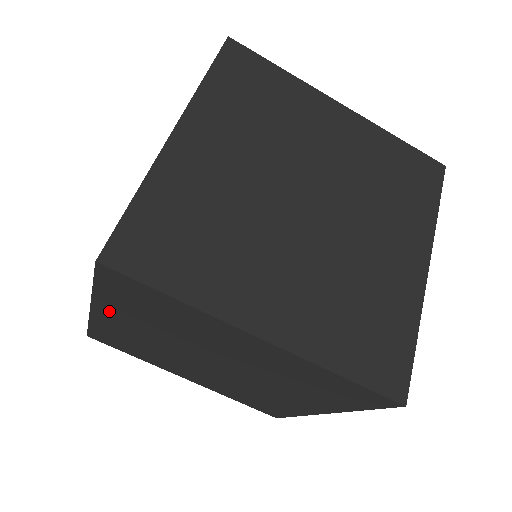
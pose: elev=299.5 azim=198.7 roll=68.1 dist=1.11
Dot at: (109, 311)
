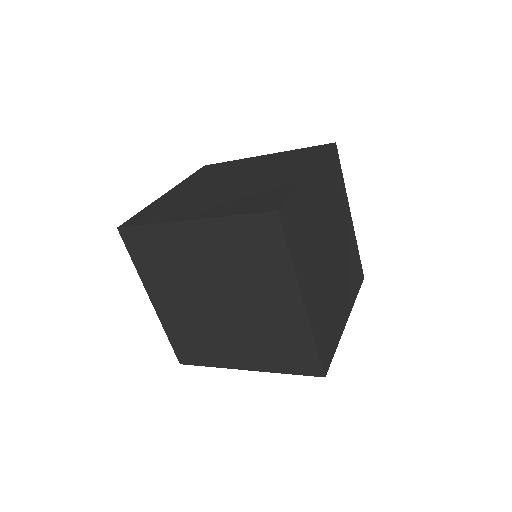
Dot at: (206, 231)
